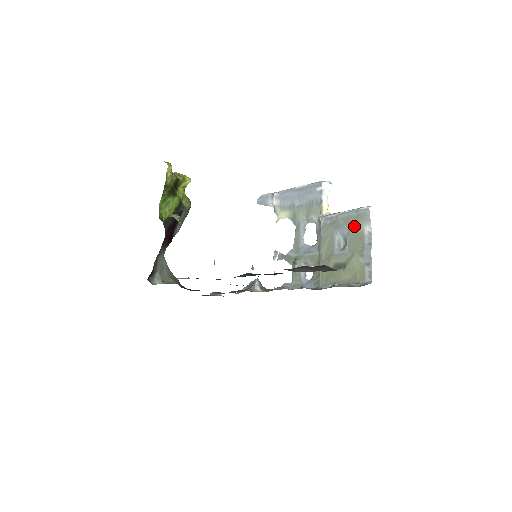
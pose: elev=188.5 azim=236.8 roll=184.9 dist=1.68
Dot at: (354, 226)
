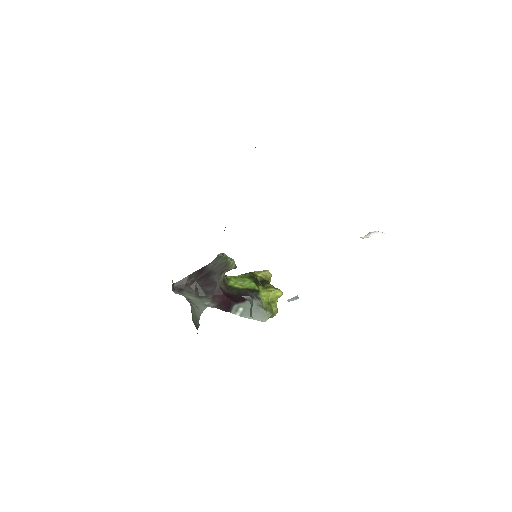
Dot at: occluded
